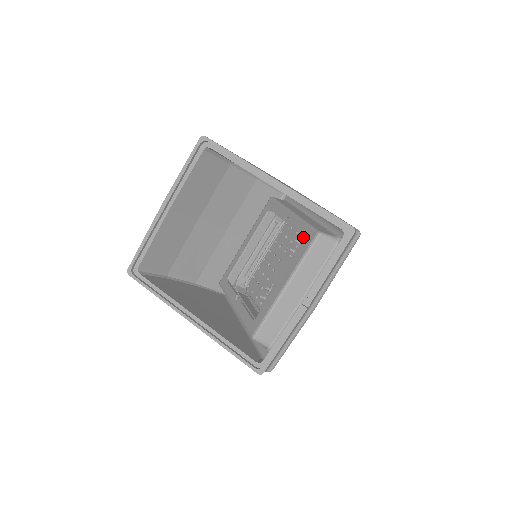
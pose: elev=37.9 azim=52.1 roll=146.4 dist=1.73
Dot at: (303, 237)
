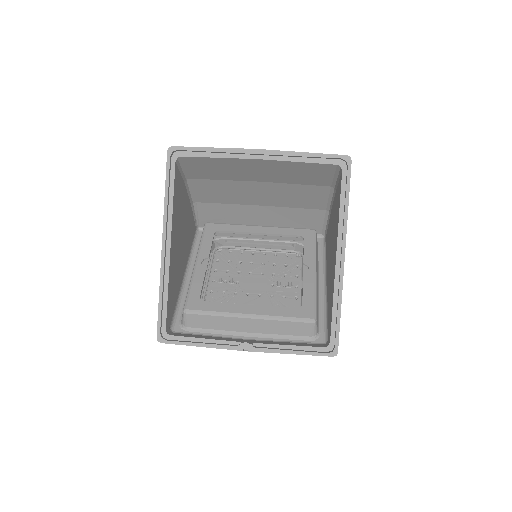
Dot at: (296, 287)
